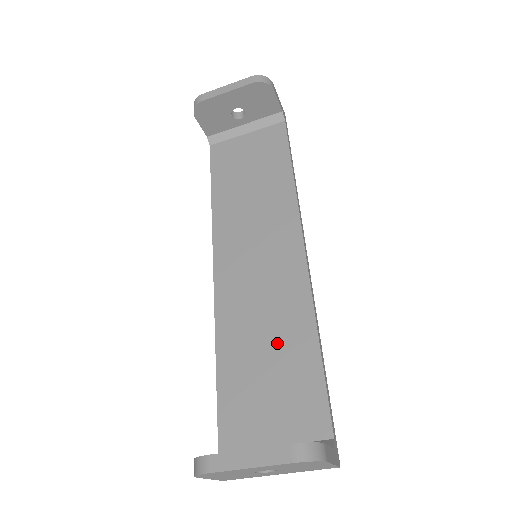
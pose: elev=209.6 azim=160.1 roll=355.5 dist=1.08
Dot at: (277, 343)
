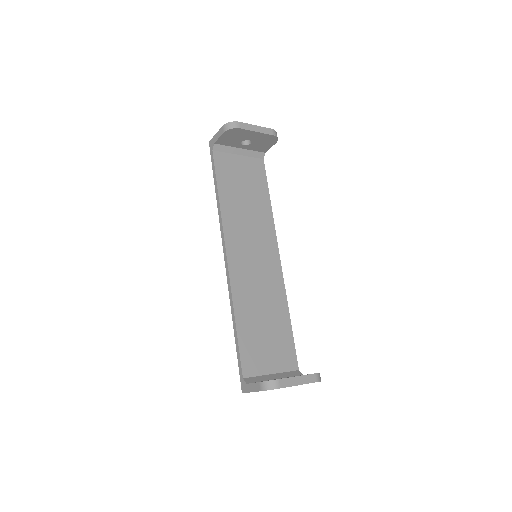
Dot at: (270, 315)
